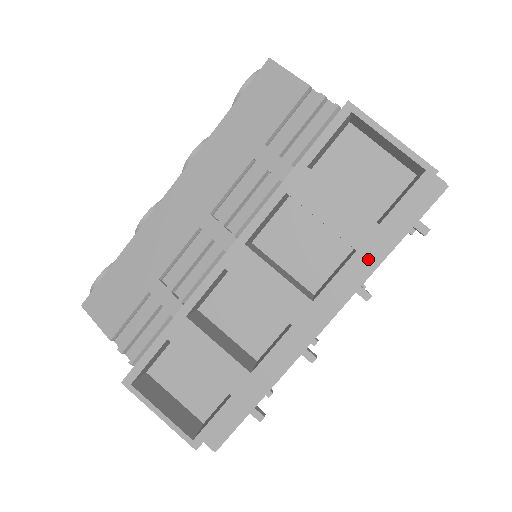
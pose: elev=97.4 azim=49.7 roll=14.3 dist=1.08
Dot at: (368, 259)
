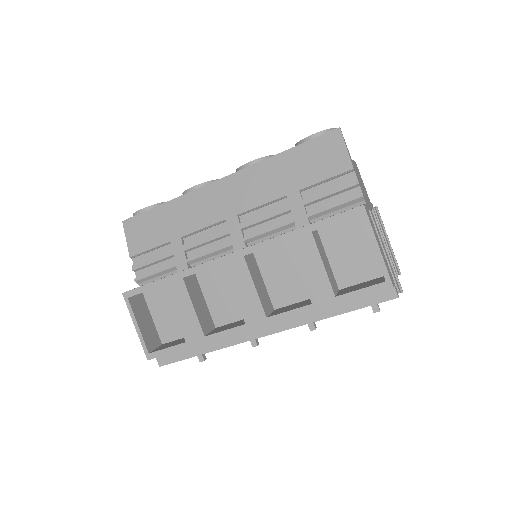
Dot at: (319, 311)
